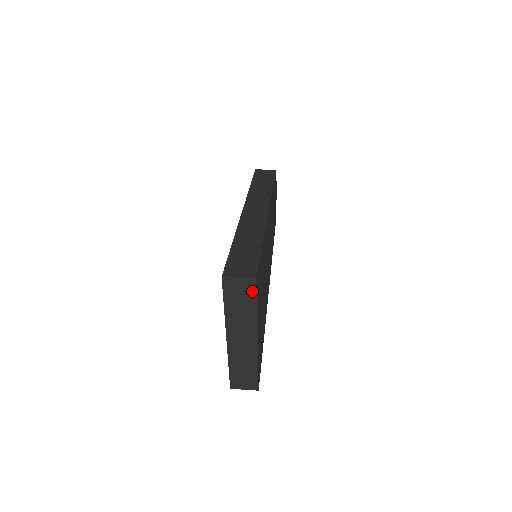
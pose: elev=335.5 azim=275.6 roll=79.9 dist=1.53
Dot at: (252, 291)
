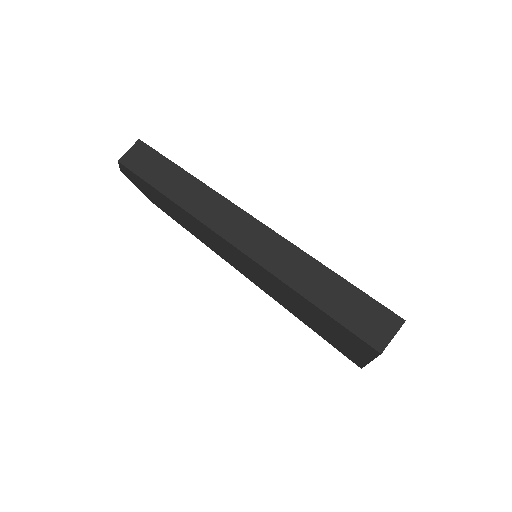
Dot at: occluded
